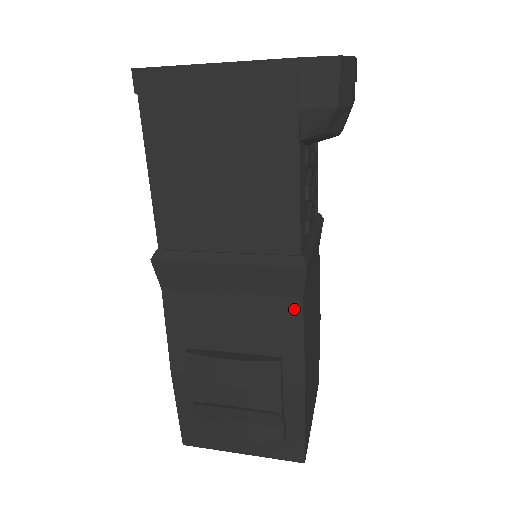
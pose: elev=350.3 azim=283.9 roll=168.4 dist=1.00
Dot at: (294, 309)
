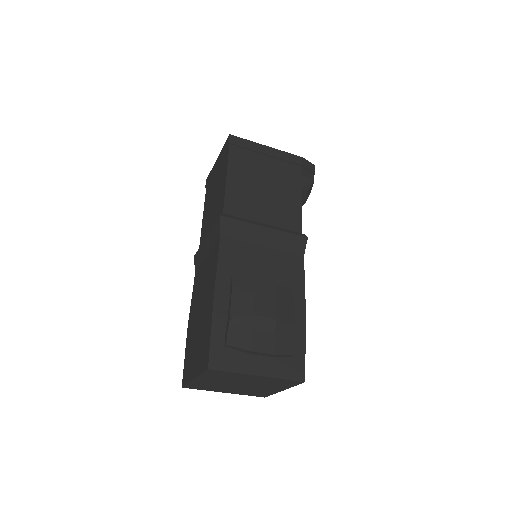
Dot at: (299, 262)
